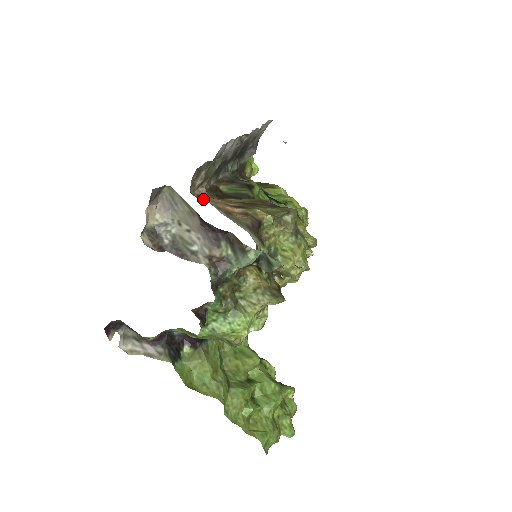
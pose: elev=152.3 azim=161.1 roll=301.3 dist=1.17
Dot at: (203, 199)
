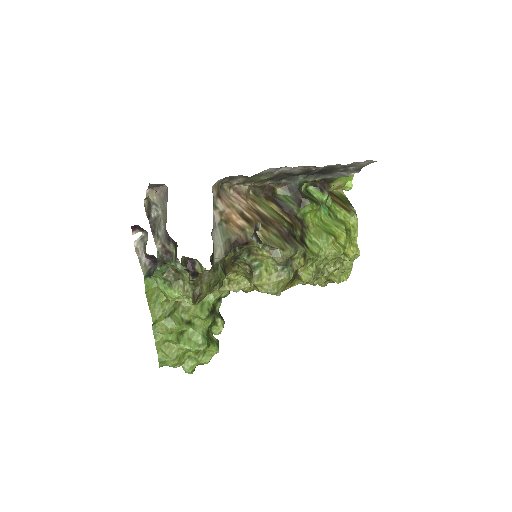
Dot at: (238, 194)
